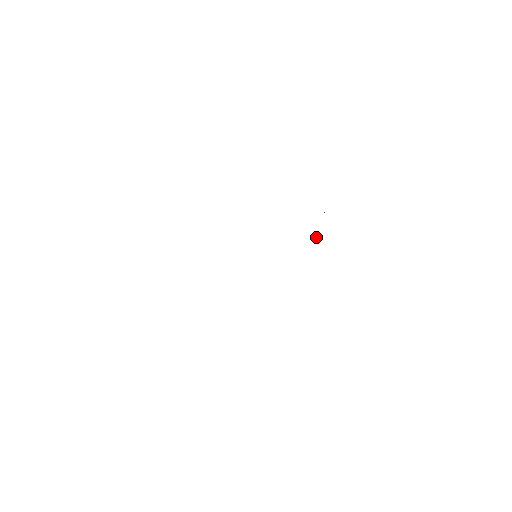
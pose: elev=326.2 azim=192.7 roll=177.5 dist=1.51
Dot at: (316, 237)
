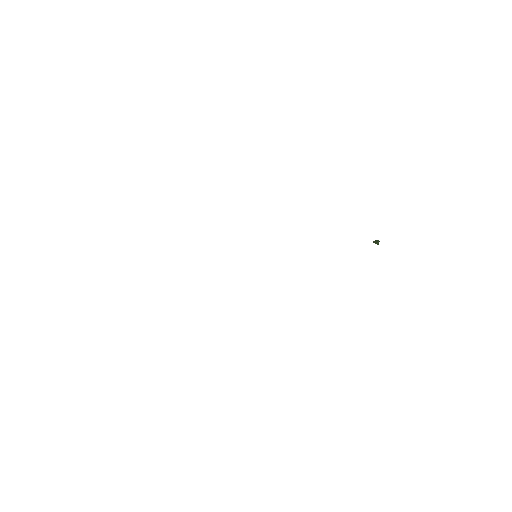
Dot at: (376, 242)
